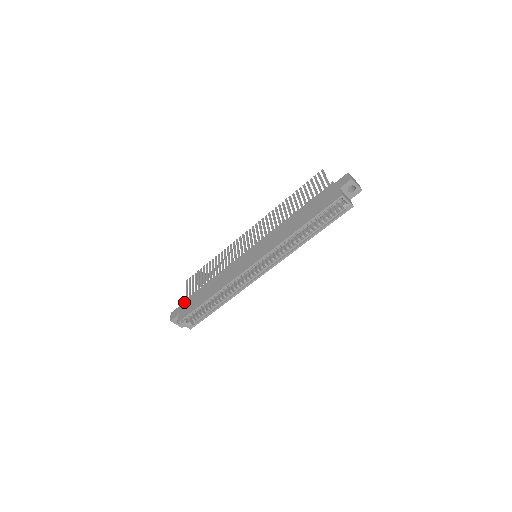
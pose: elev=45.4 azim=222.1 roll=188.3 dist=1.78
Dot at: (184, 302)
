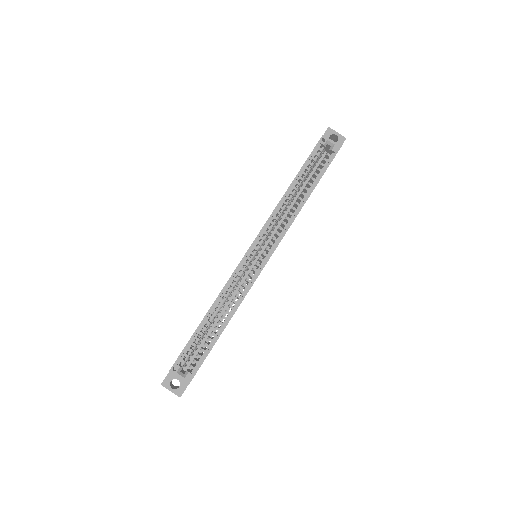
Dot at: occluded
